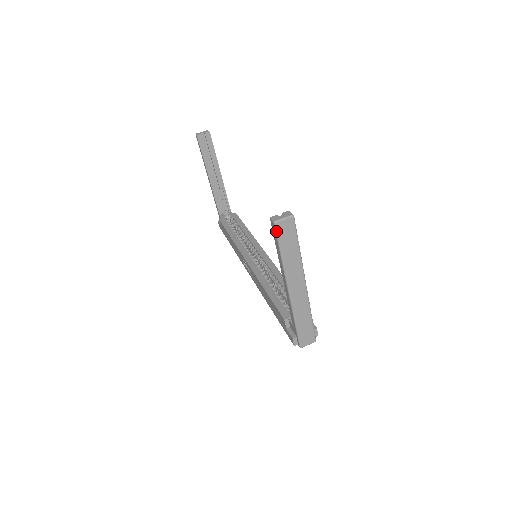
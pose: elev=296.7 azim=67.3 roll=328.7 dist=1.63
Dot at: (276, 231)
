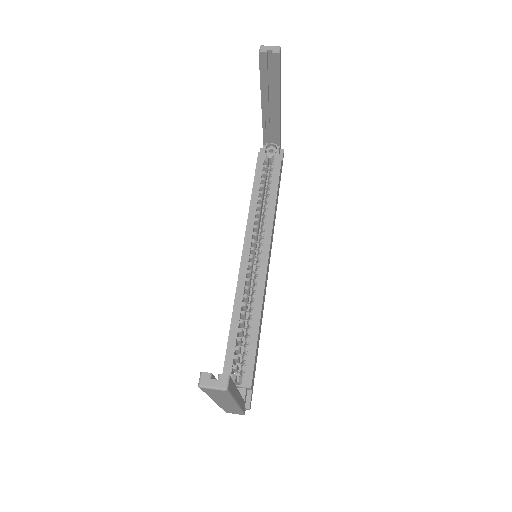
Dot at: (201, 389)
